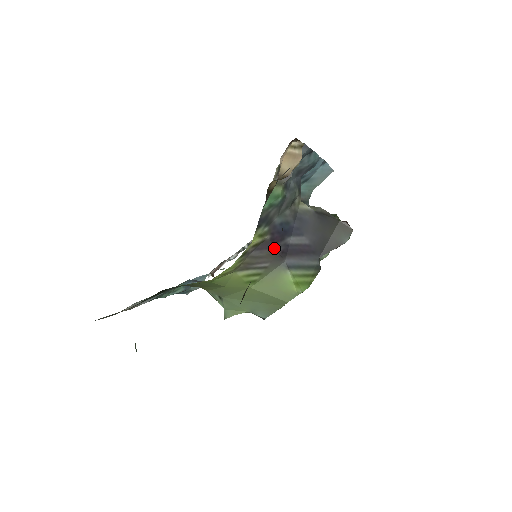
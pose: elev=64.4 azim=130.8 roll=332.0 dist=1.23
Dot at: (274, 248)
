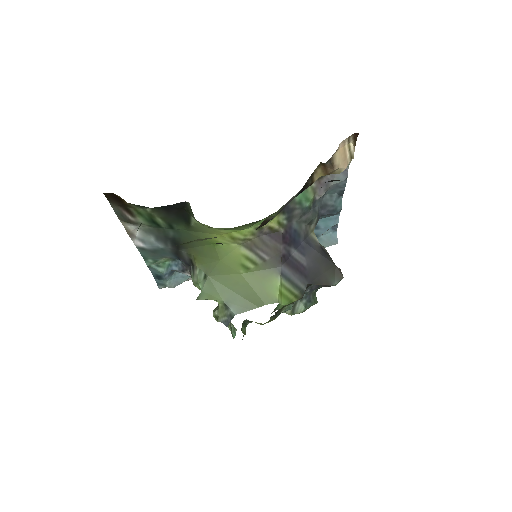
Dot at: (281, 245)
